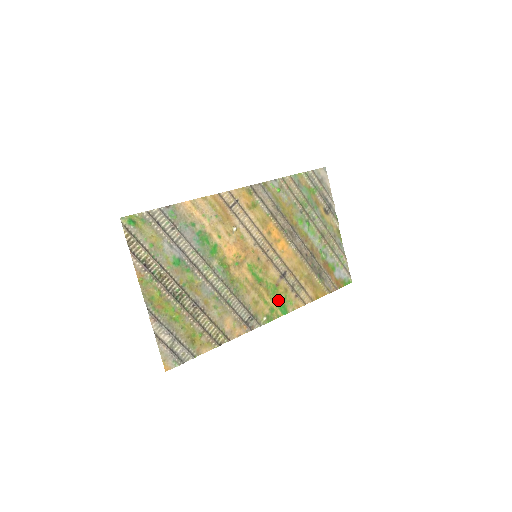
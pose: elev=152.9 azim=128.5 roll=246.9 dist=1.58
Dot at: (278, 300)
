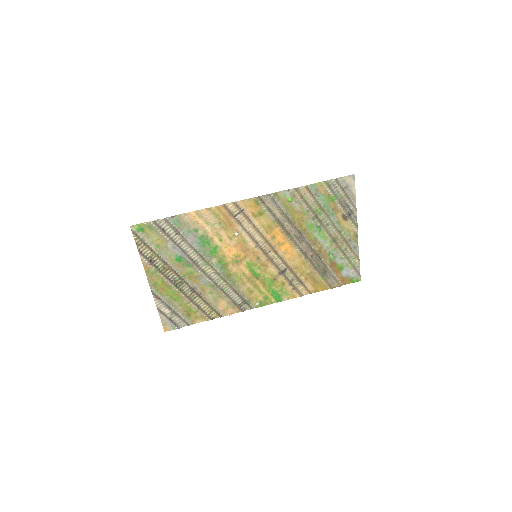
Dot at: (274, 291)
